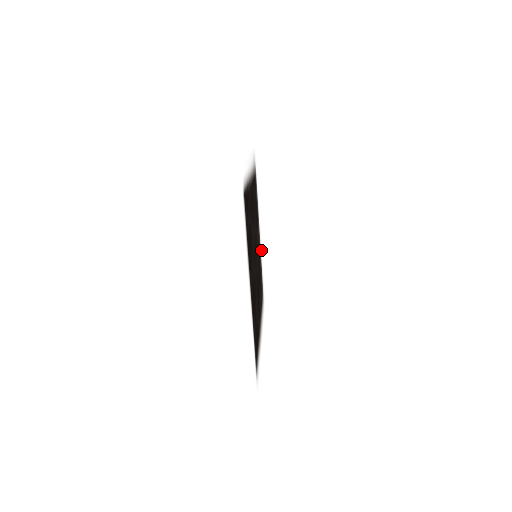
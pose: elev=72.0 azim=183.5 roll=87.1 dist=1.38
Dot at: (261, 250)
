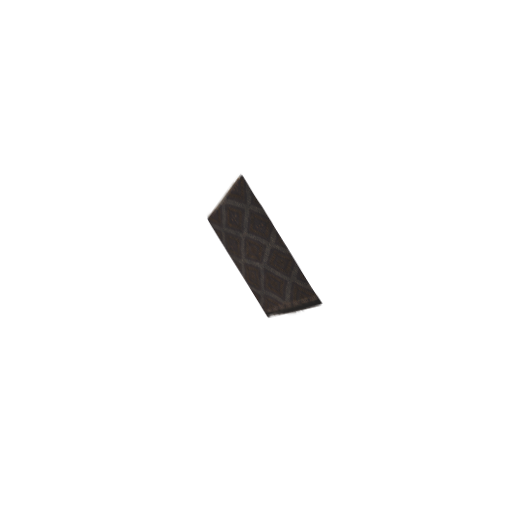
Dot at: (243, 285)
